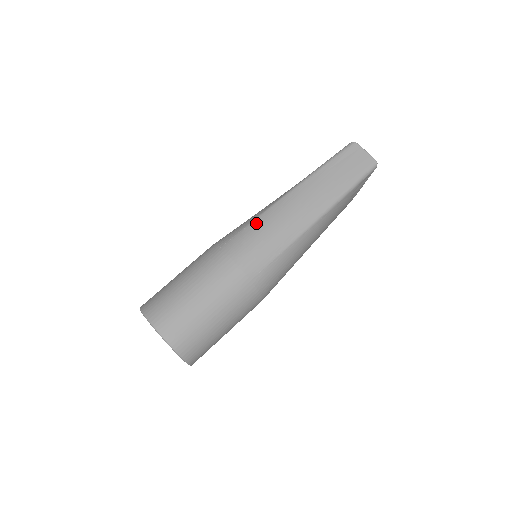
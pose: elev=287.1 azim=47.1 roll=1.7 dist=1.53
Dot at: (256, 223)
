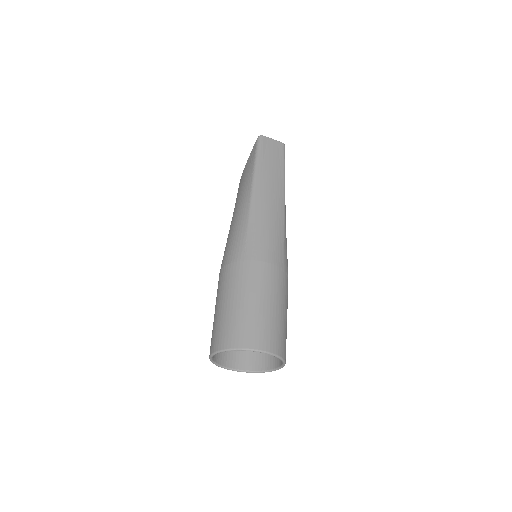
Dot at: (252, 226)
